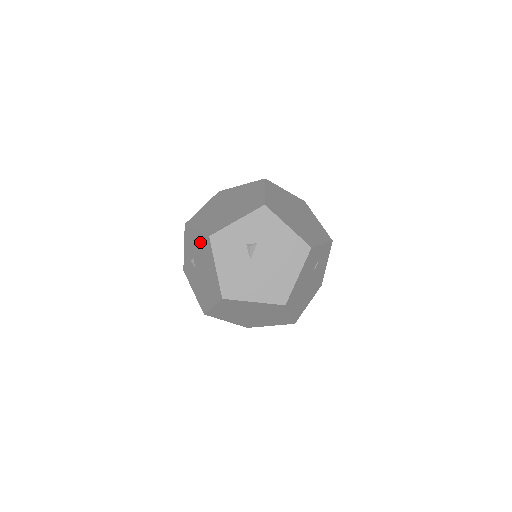
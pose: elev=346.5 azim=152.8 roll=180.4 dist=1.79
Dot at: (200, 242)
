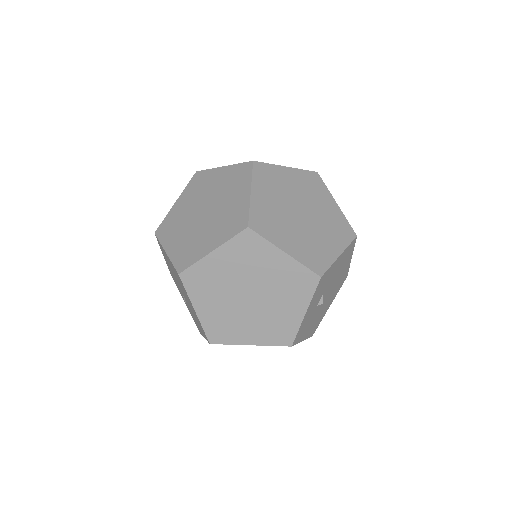
Dot at: occluded
